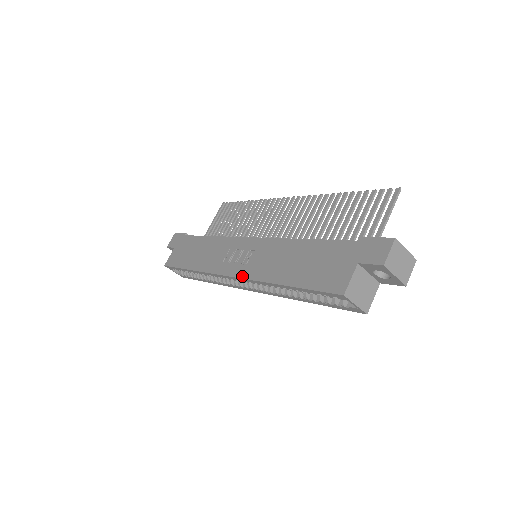
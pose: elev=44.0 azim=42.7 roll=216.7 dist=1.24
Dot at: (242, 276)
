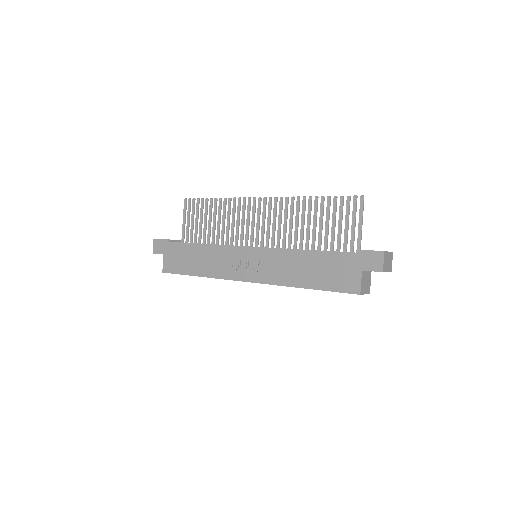
Dot at: (261, 282)
